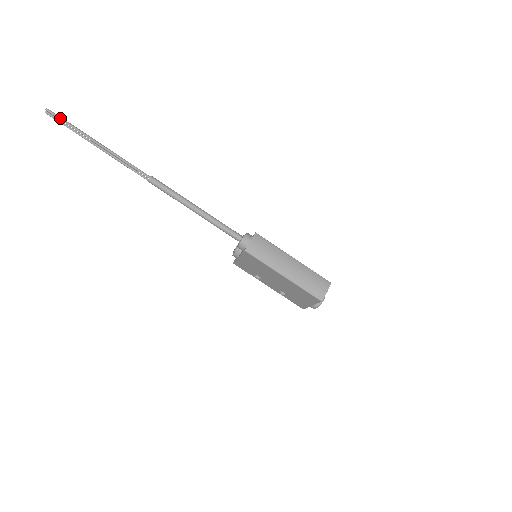
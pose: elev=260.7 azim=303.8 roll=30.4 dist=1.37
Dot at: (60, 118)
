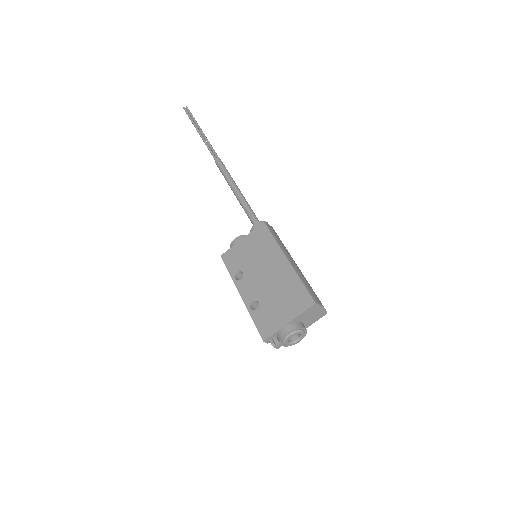
Dot at: (191, 113)
